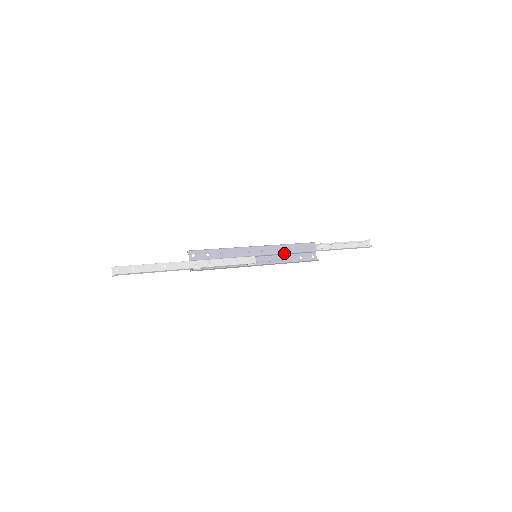
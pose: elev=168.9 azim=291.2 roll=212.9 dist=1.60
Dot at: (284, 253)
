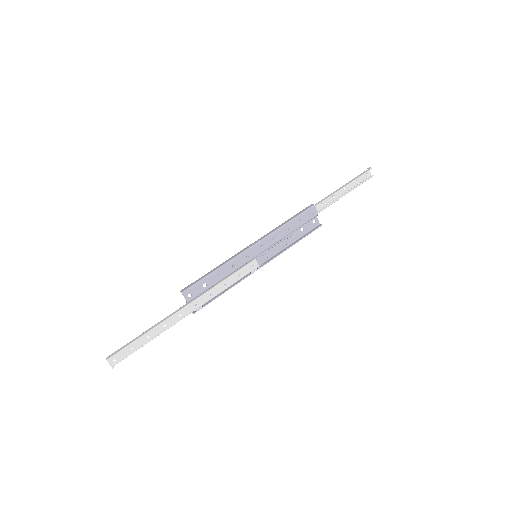
Dot at: (285, 237)
